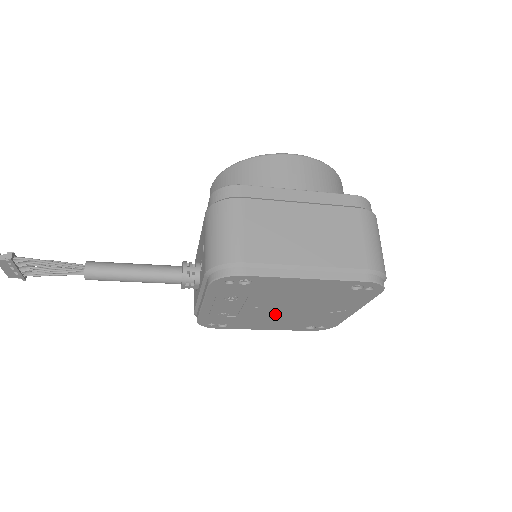
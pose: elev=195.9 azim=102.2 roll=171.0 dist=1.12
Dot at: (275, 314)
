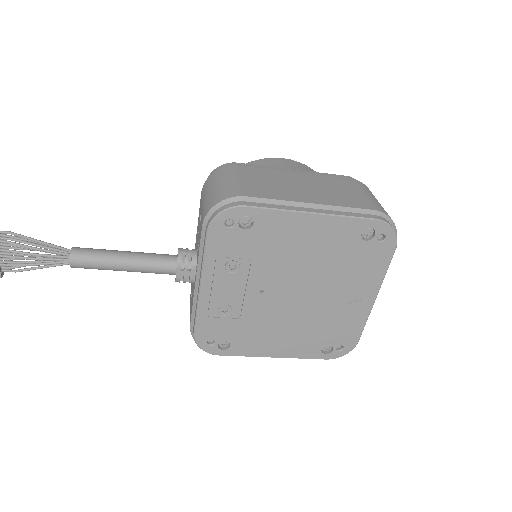
Dot at: (284, 311)
